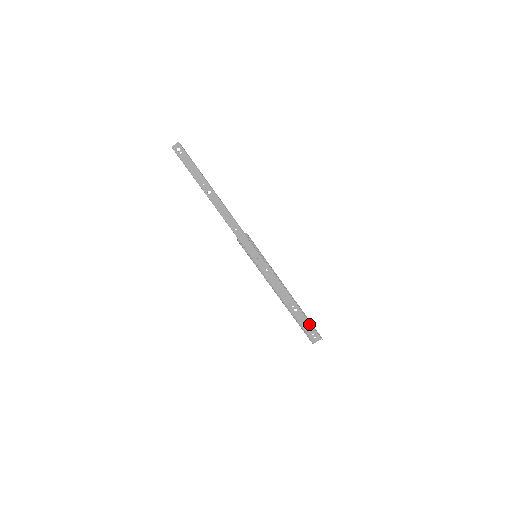
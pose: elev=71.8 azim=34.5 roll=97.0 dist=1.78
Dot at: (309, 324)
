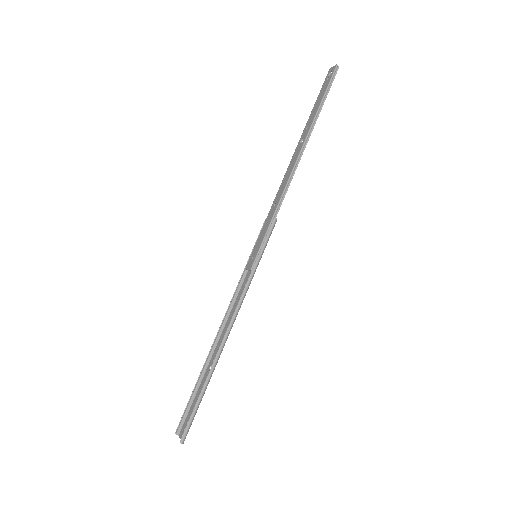
Dot at: (198, 405)
